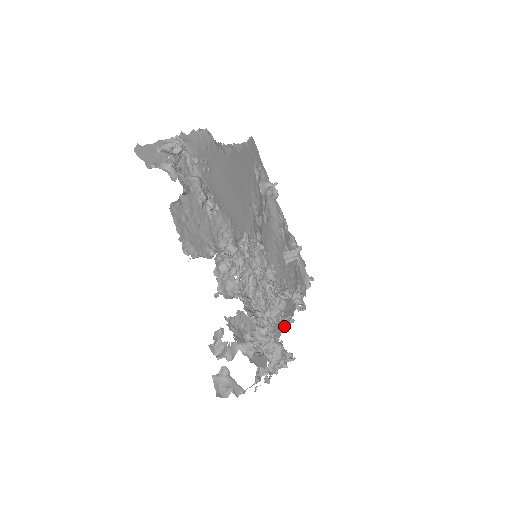
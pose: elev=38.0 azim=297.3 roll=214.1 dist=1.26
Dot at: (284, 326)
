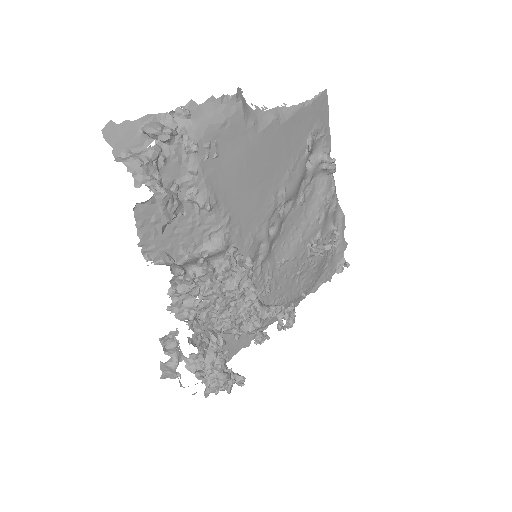
Dot at: (276, 319)
